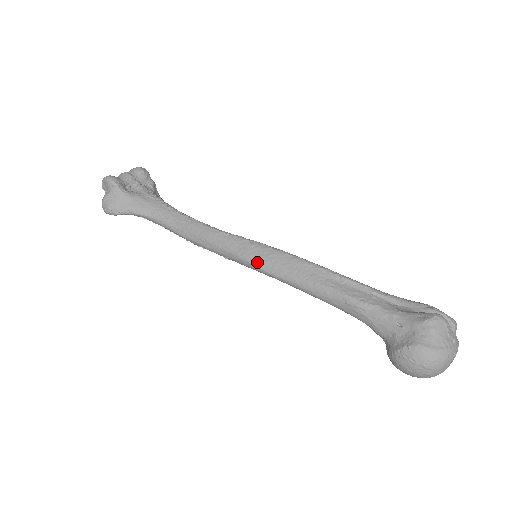
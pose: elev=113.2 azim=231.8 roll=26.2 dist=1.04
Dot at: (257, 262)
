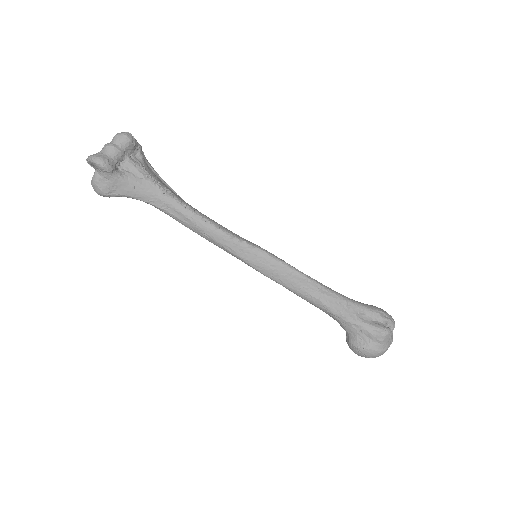
Dot at: (259, 268)
